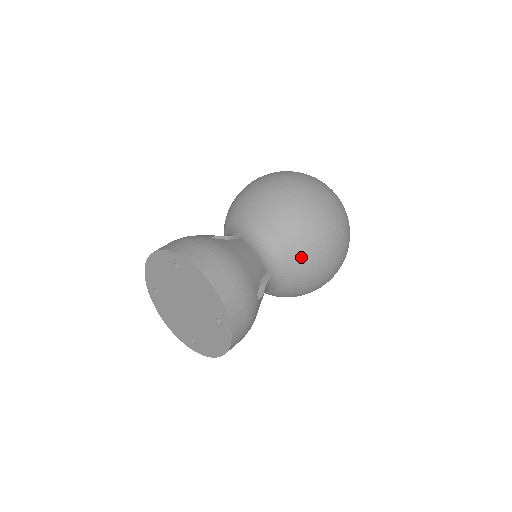
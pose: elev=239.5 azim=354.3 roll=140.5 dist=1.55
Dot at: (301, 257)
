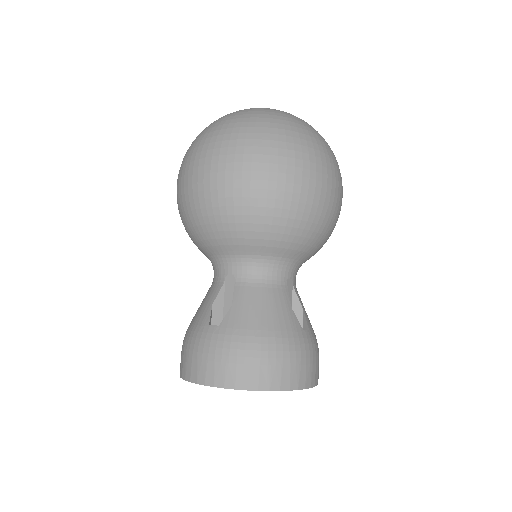
Dot at: (306, 242)
